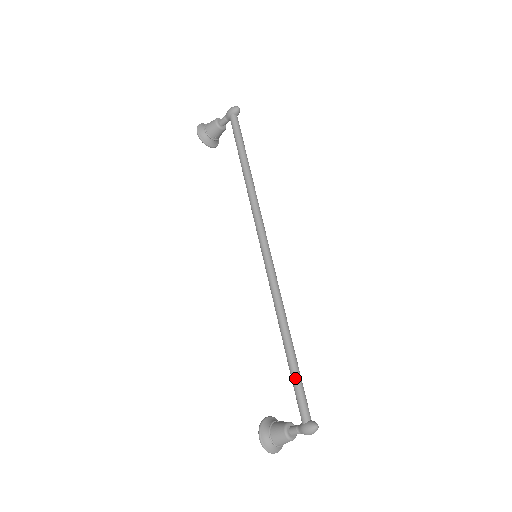
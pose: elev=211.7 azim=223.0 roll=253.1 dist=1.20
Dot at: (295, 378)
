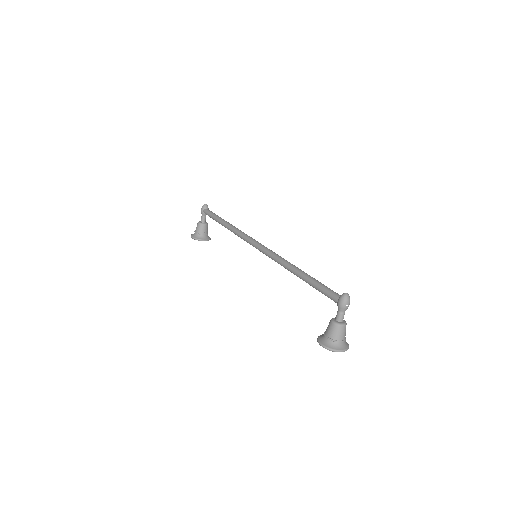
Dot at: (315, 284)
